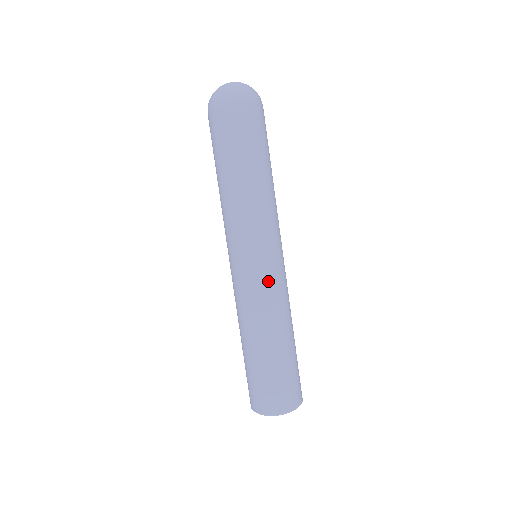
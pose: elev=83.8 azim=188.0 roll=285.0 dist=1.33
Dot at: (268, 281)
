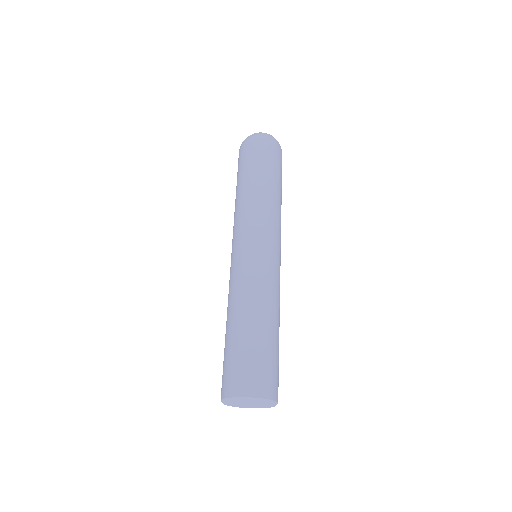
Dot at: (279, 272)
